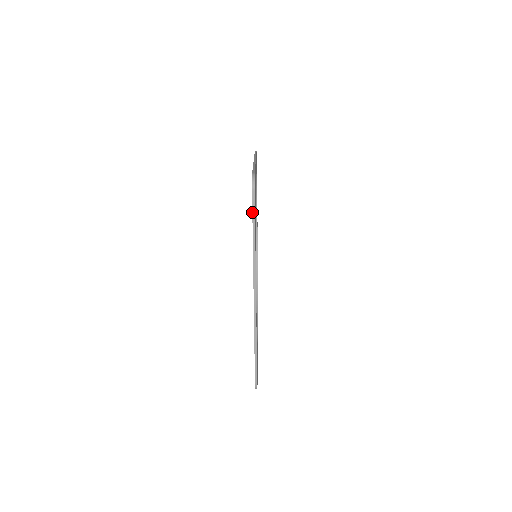
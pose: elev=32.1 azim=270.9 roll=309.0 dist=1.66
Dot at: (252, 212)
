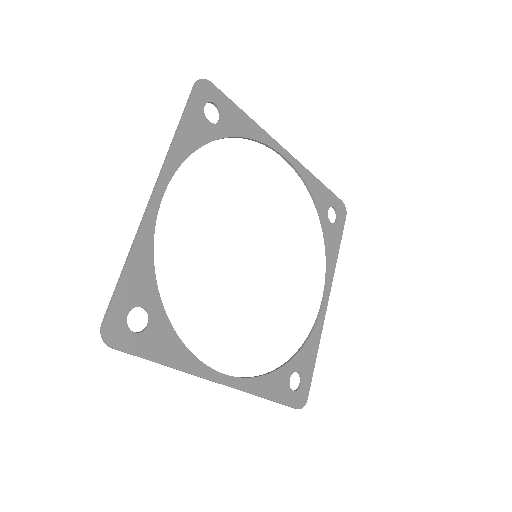
Dot at: occluded
